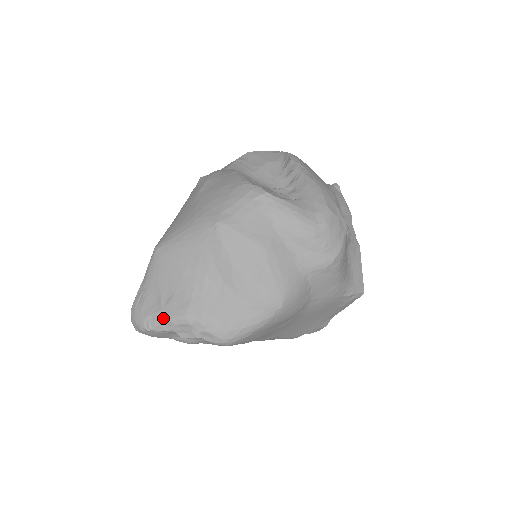
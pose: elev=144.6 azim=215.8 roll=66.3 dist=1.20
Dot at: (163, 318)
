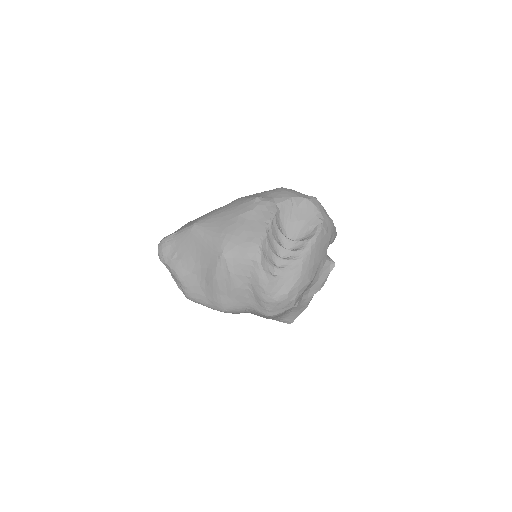
Dot at: (169, 264)
